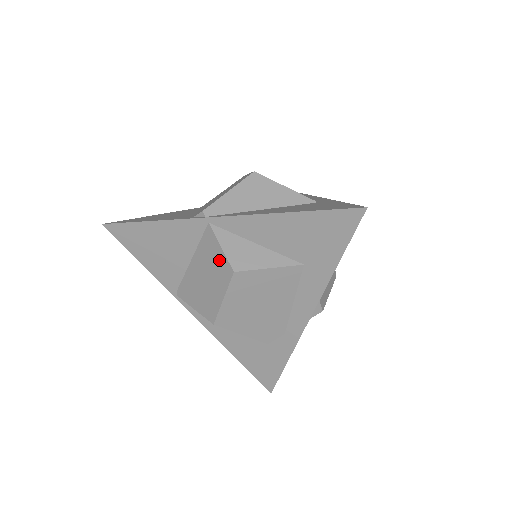
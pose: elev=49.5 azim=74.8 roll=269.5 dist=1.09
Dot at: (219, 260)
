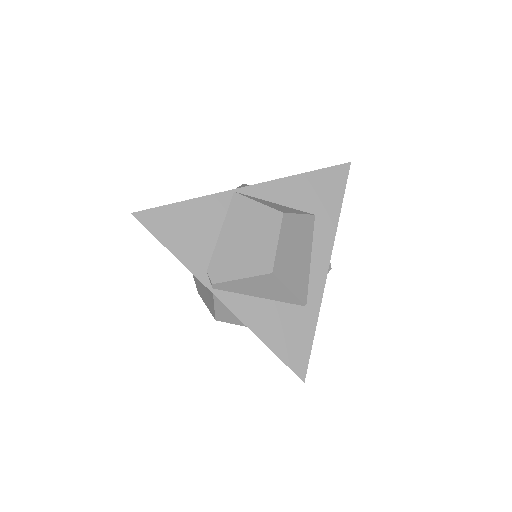
Dot at: (211, 304)
